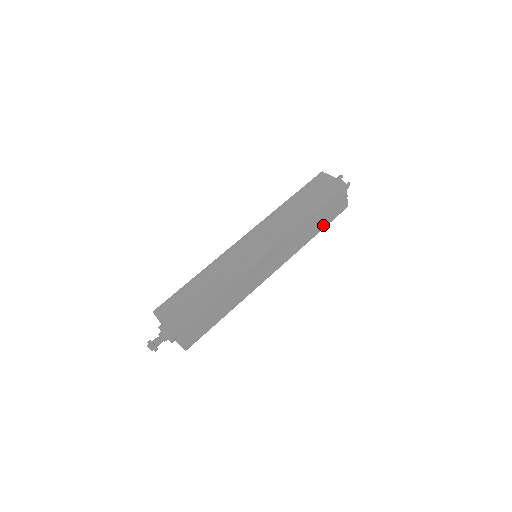
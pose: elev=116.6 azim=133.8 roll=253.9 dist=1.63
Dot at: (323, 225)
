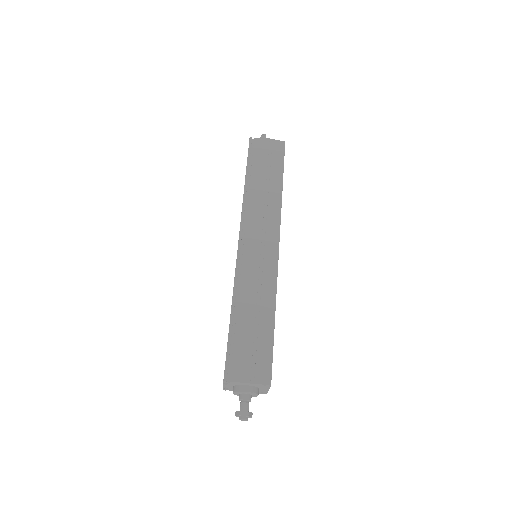
Dot at: occluded
